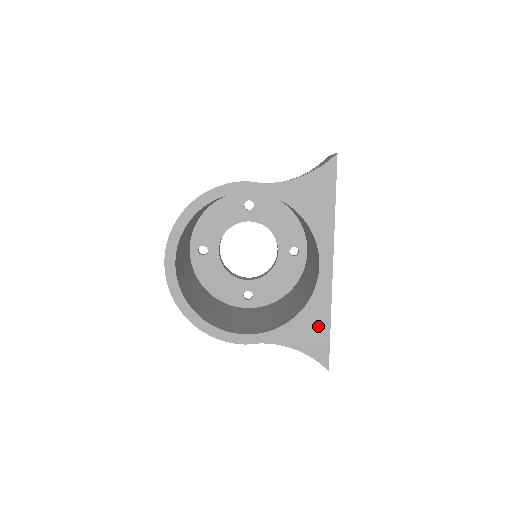
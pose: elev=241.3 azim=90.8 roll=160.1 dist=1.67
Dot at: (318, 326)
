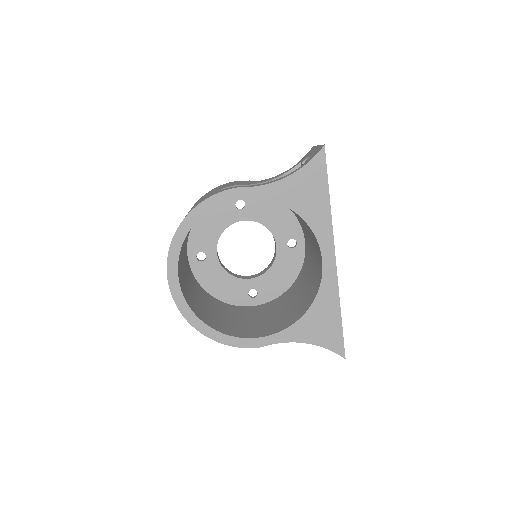
Dot at: (329, 318)
